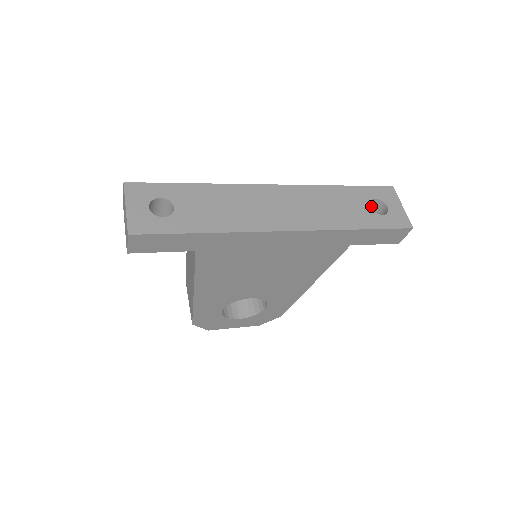
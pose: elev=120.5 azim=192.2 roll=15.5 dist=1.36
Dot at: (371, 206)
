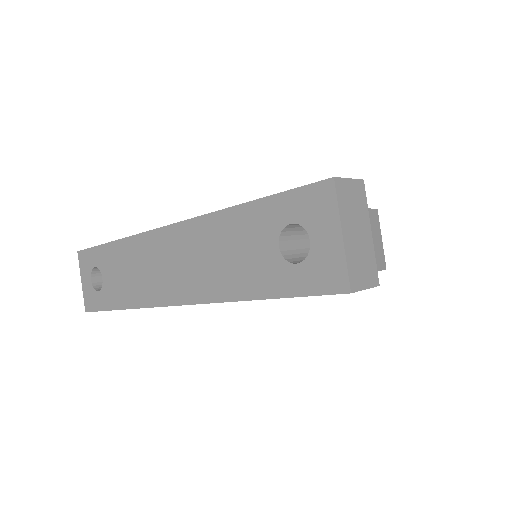
Dot at: occluded
